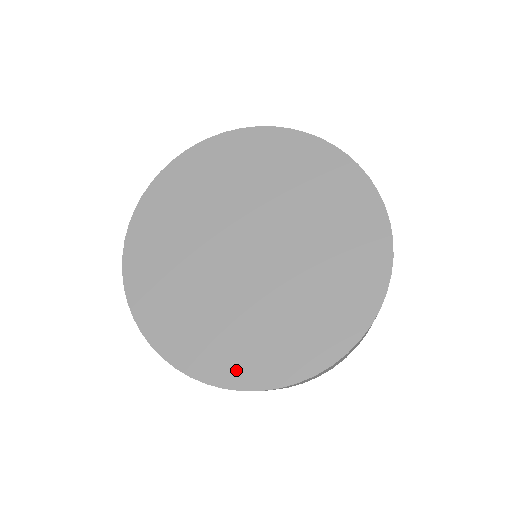
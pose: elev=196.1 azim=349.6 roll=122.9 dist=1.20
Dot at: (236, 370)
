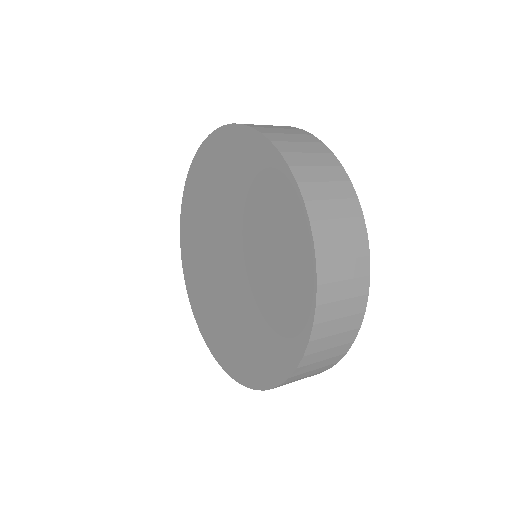
Dot at: (228, 360)
